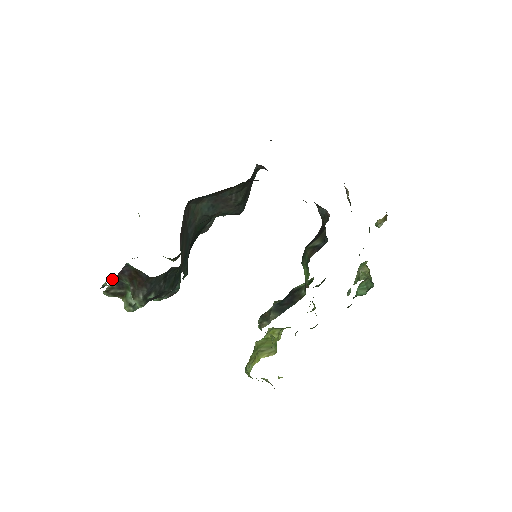
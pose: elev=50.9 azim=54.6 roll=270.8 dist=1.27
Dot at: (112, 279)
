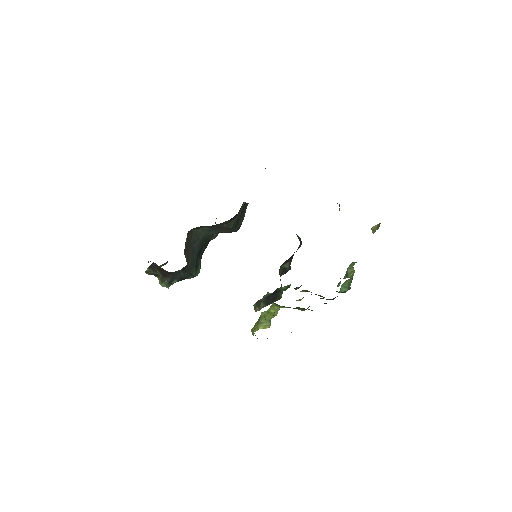
Dot at: occluded
